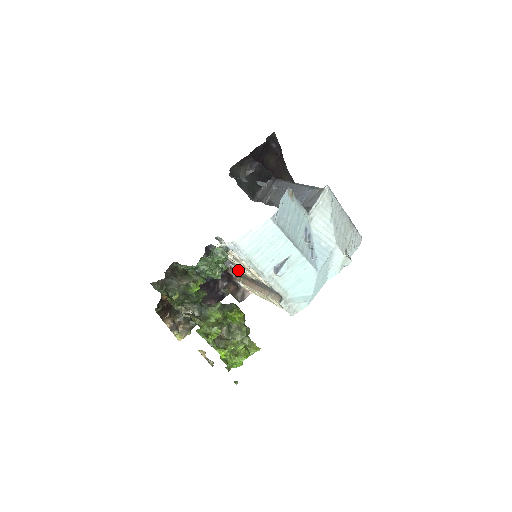
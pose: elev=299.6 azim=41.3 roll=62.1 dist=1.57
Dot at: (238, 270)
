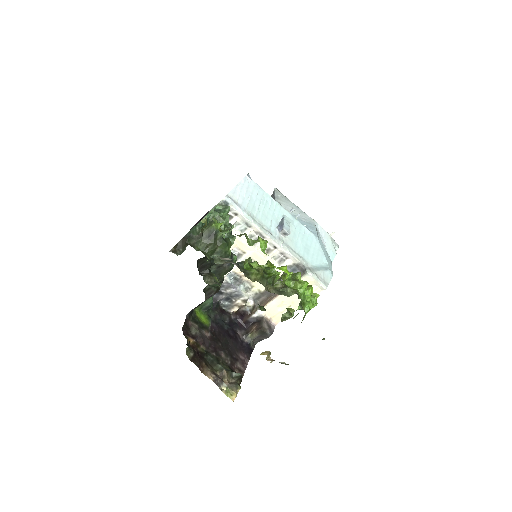
Dot at: (248, 295)
